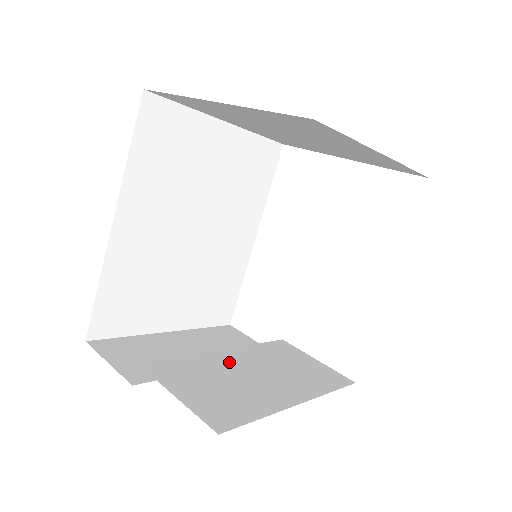
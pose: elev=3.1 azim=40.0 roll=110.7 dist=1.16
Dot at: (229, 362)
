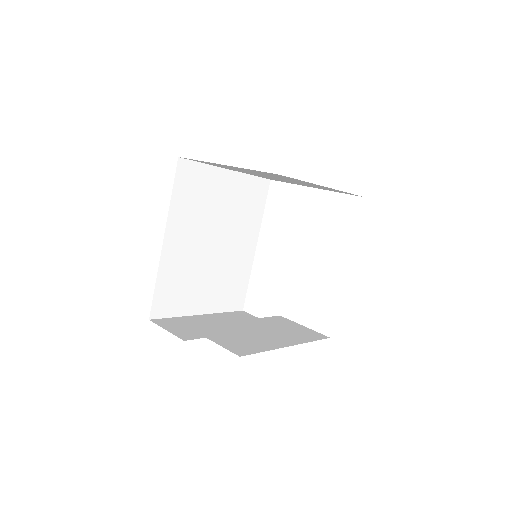
Dot at: (243, 326)
